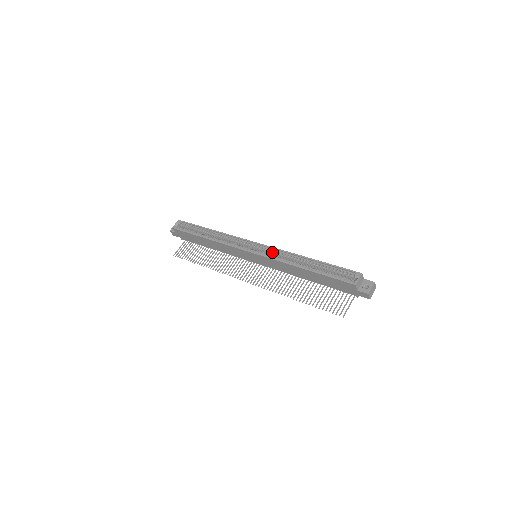
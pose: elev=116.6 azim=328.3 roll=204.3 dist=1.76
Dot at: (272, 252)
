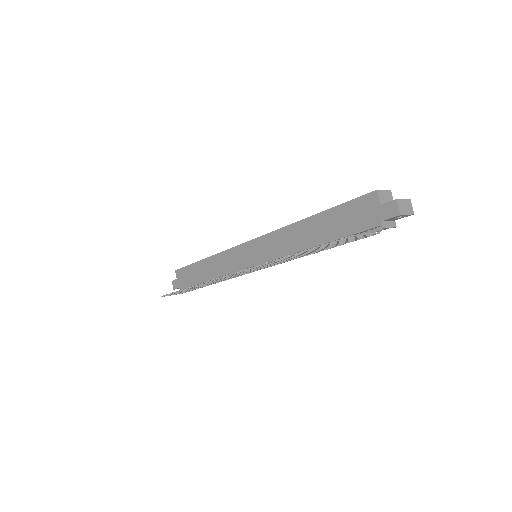
Dot at: occluded
